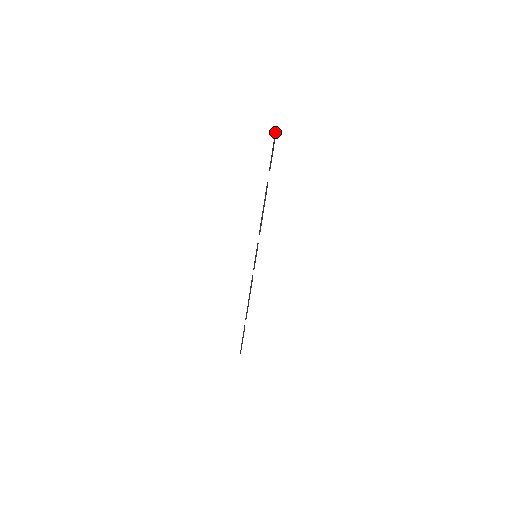
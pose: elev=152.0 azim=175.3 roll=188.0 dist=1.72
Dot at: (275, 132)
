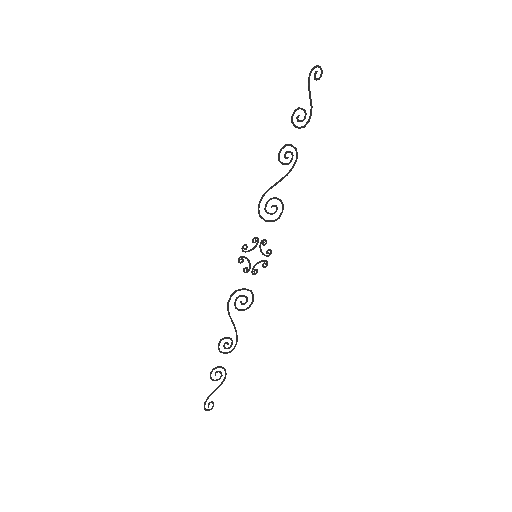
Dot at: (311, 70)
